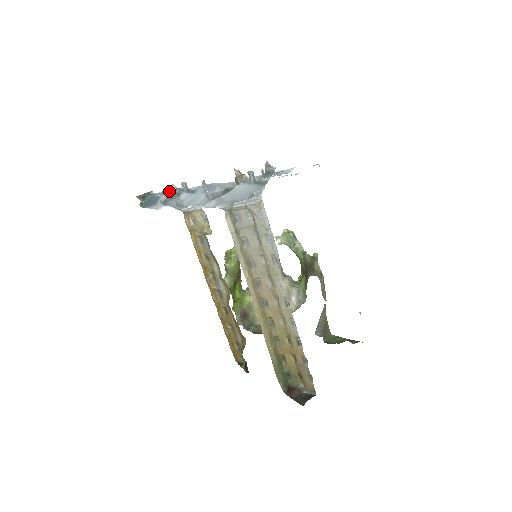
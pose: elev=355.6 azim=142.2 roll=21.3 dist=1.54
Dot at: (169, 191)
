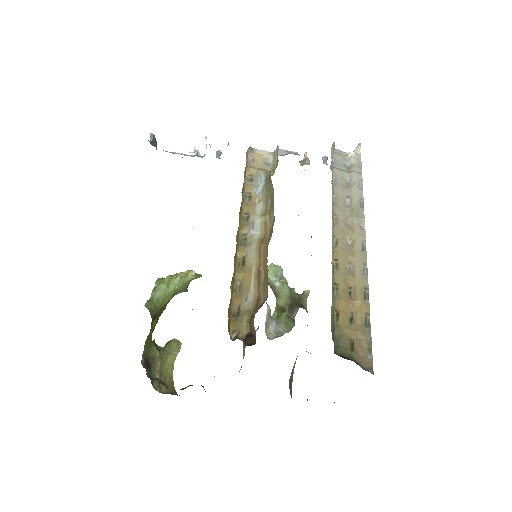
Dot at: (187, 155)
